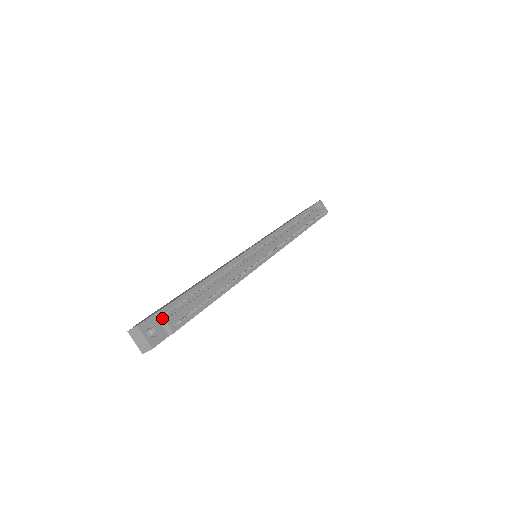
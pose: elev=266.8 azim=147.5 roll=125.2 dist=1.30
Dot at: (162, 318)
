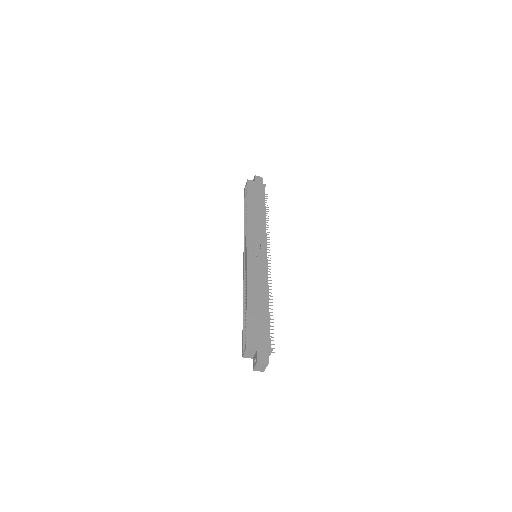
Dot at: (271, 352)
